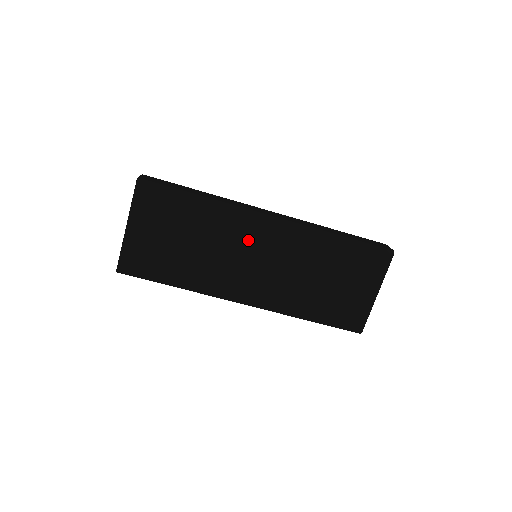
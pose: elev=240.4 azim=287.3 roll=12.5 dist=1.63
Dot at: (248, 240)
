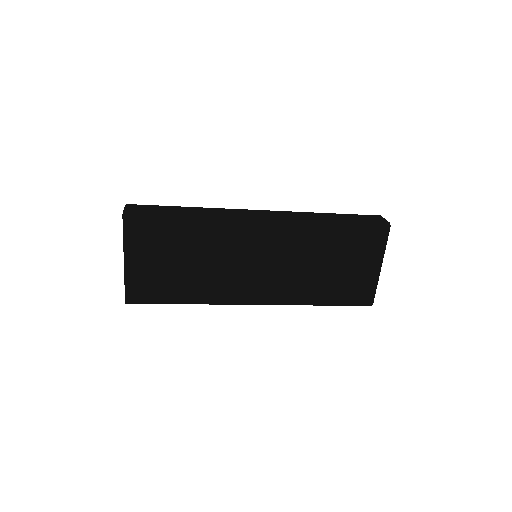
Dot at: (245, 246)
